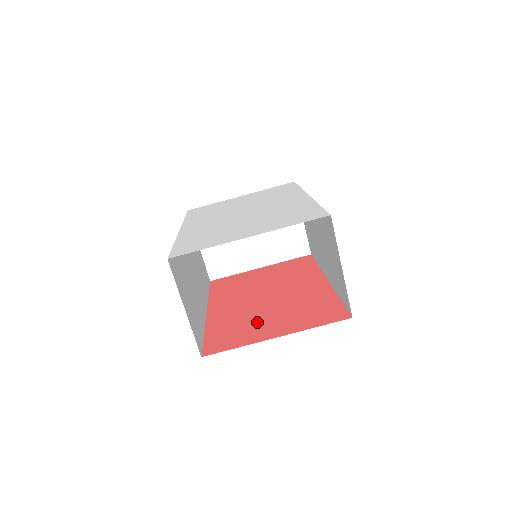
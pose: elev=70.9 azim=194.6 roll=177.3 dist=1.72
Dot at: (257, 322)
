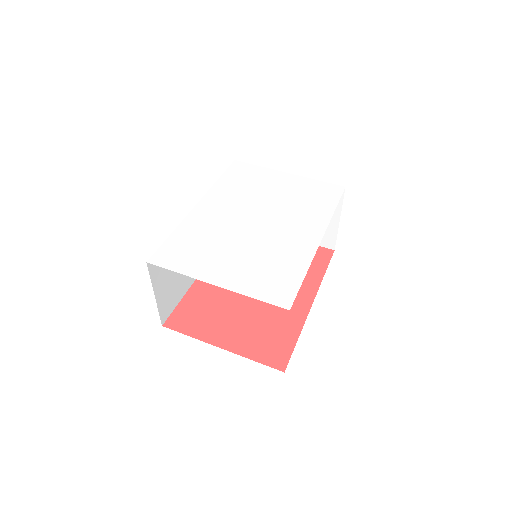
Dot at: (224, 316)
